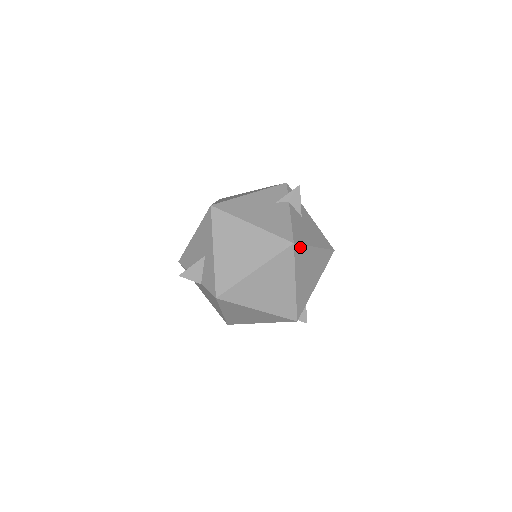
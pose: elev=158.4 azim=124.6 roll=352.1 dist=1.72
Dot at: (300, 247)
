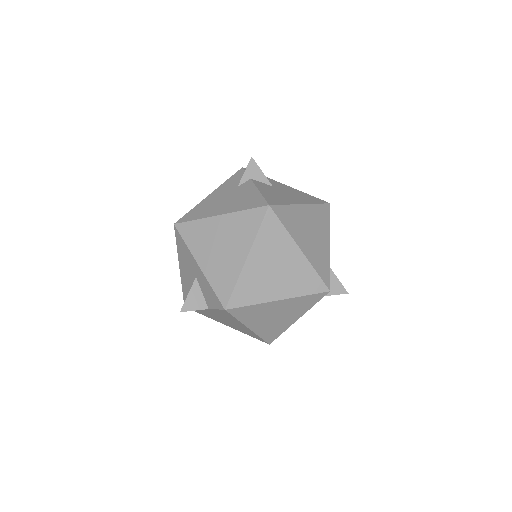
Dot at: (281, 208)
